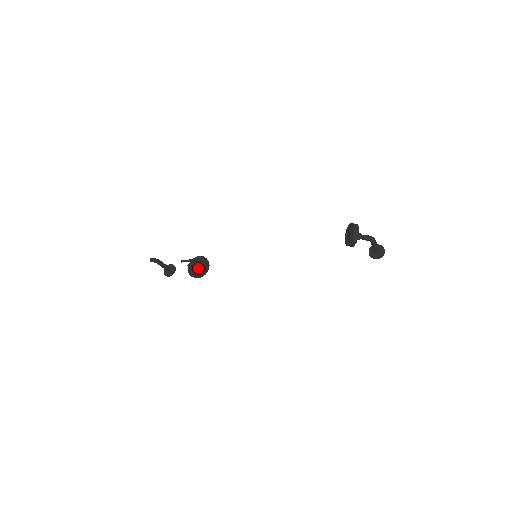
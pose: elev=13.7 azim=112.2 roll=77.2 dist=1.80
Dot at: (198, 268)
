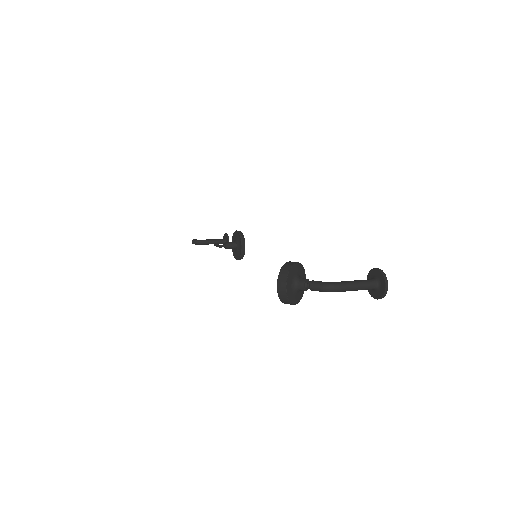
Dot at: (236, 248)
